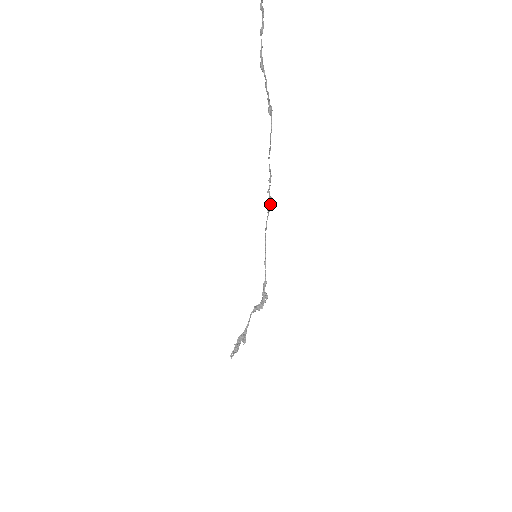
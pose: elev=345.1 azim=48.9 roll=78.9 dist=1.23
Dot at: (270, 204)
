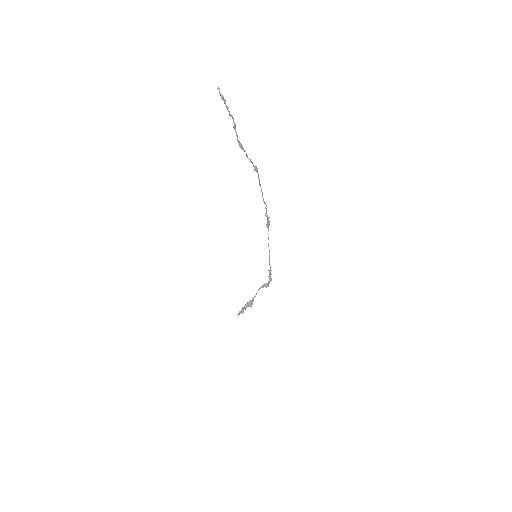
Dot at: (269, 222)
